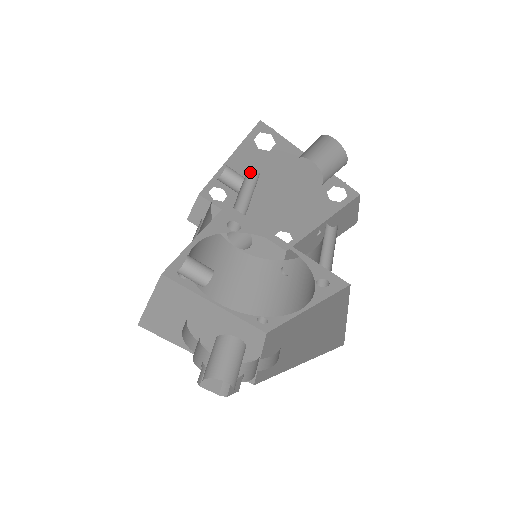
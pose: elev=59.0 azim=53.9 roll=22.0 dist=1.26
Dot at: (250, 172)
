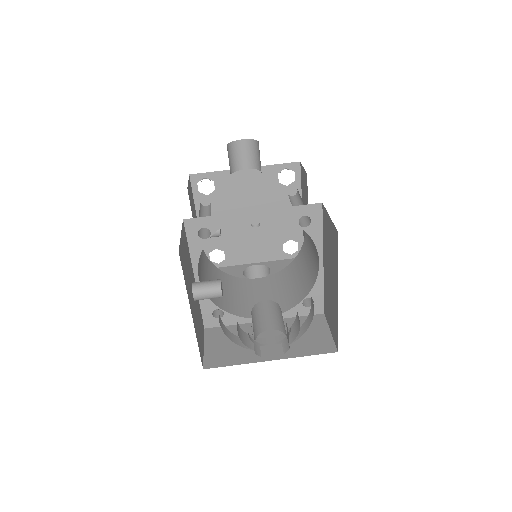
Dot at: (205, 207)
